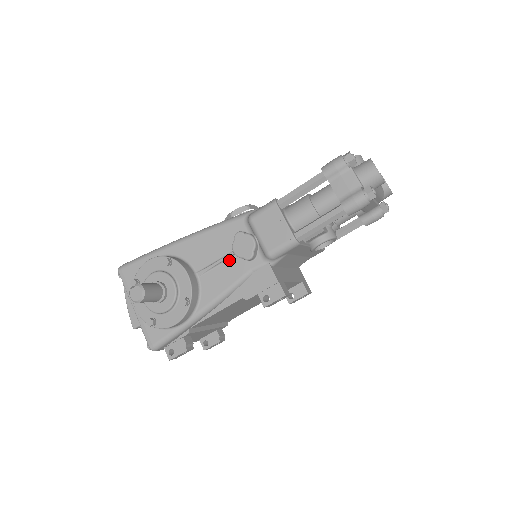
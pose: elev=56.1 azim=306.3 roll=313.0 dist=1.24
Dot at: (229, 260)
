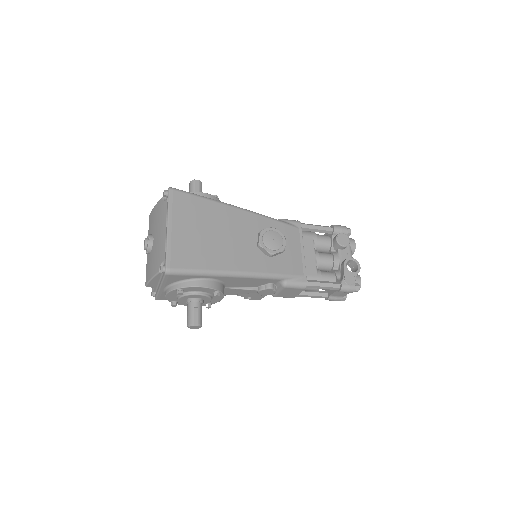
Dot at: (250, 289)
